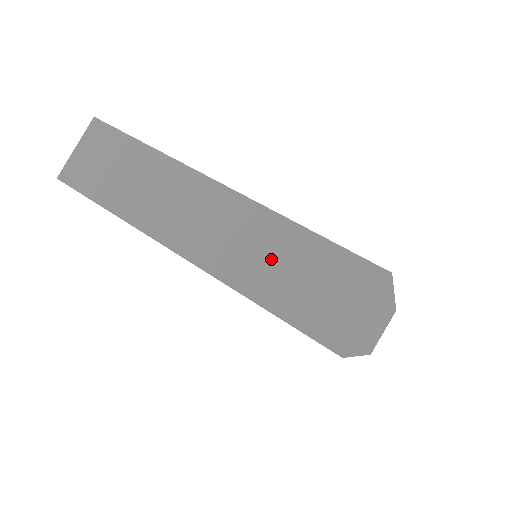
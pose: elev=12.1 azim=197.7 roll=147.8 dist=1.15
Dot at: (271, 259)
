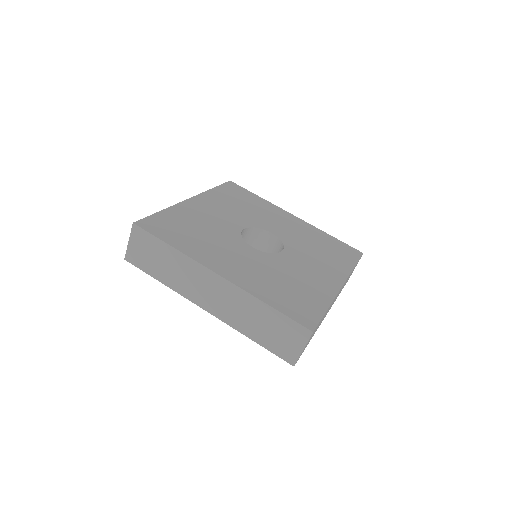
Dot at: (253, 319)
